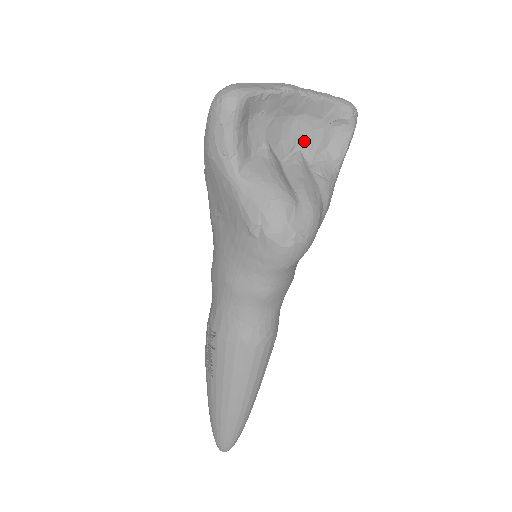
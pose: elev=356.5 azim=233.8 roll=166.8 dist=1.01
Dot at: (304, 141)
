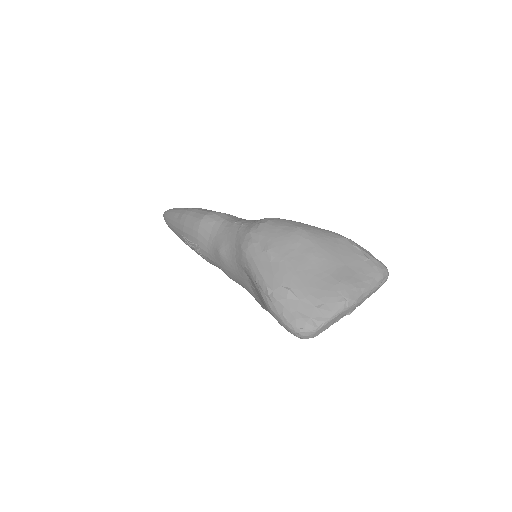
Dot at: occluded
